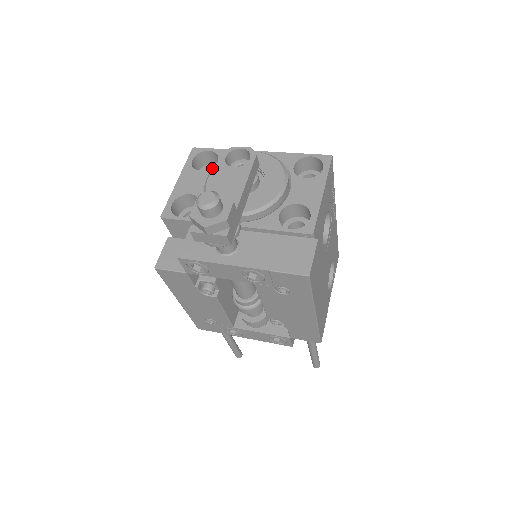
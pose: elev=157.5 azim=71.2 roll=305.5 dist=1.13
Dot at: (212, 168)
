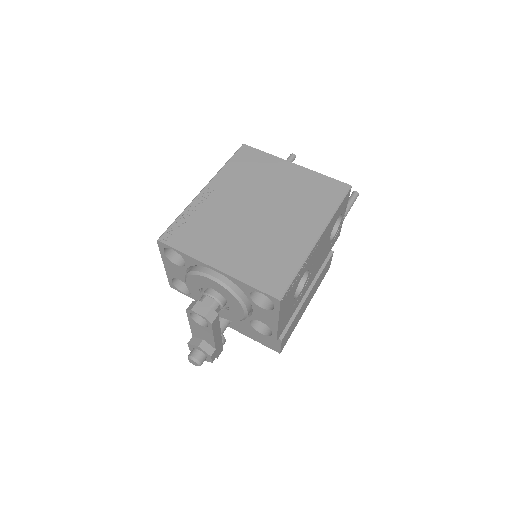
Dot at: (184, 267)
